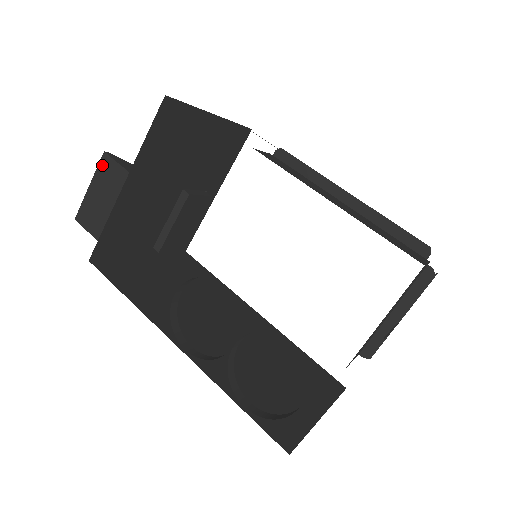
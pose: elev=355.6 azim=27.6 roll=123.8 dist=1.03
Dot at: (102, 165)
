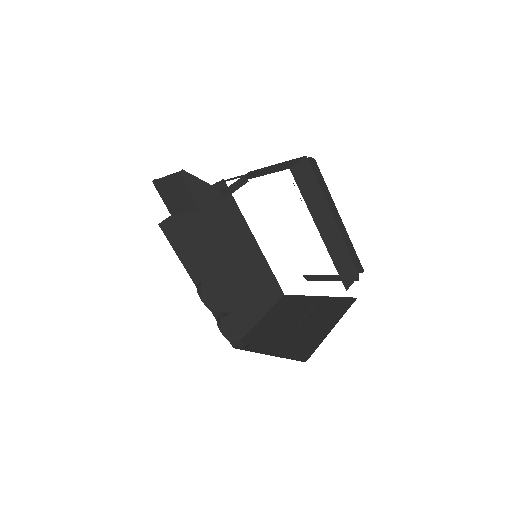
Dot at: (176, 176)
